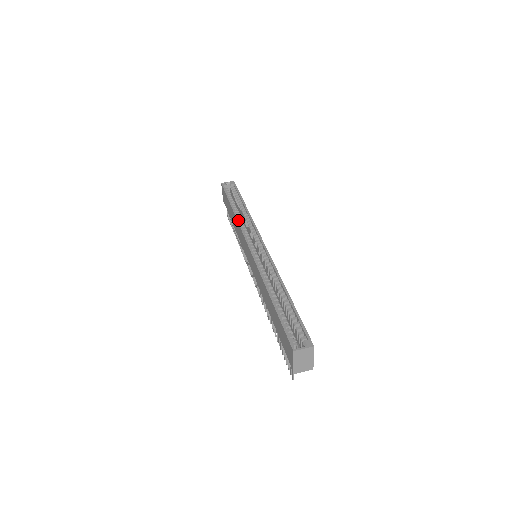
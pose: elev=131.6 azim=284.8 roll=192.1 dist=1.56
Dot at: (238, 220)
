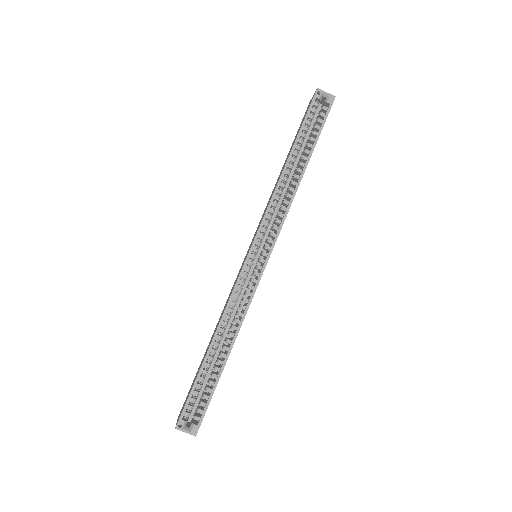
Dot at: (275, 193)
